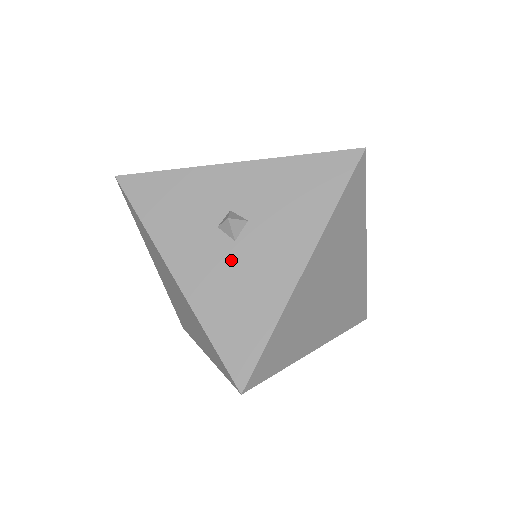
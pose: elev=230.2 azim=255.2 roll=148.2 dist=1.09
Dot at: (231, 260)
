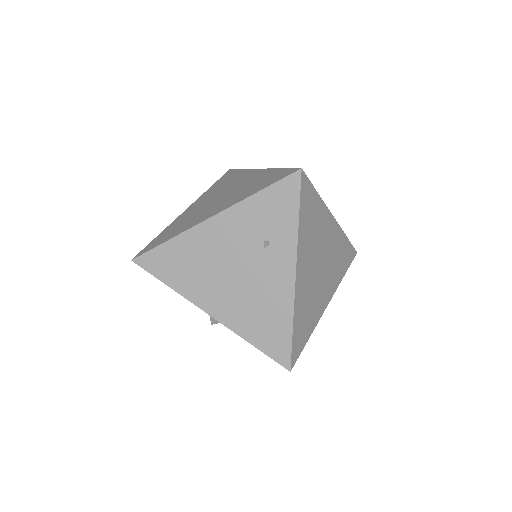
Dot at: occluded
